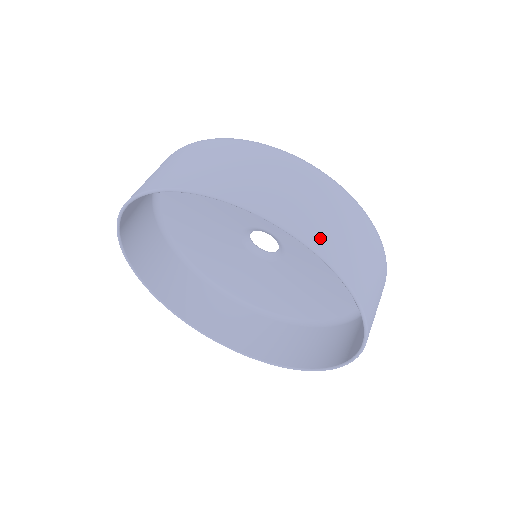
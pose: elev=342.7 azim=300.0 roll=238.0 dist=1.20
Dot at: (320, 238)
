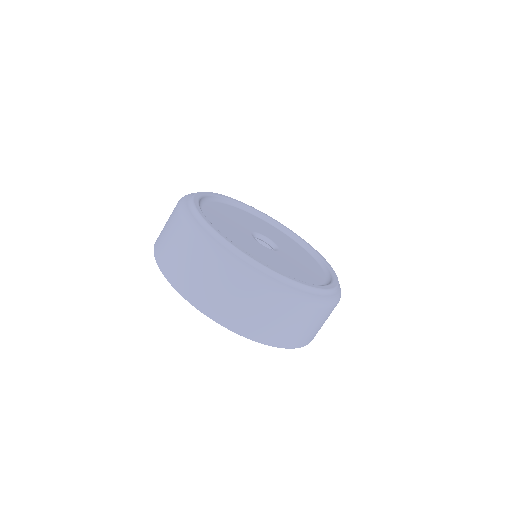
Dot at: (275, 338)
